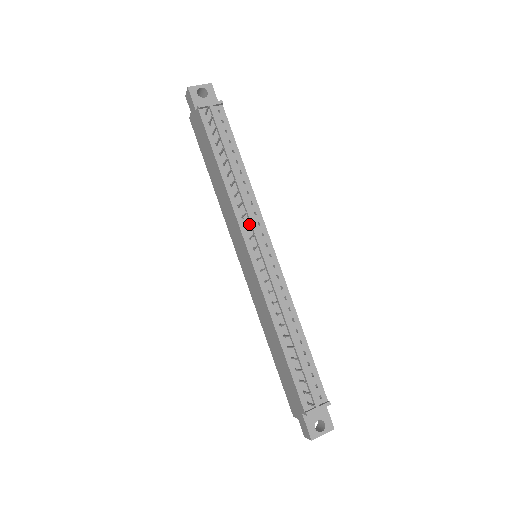
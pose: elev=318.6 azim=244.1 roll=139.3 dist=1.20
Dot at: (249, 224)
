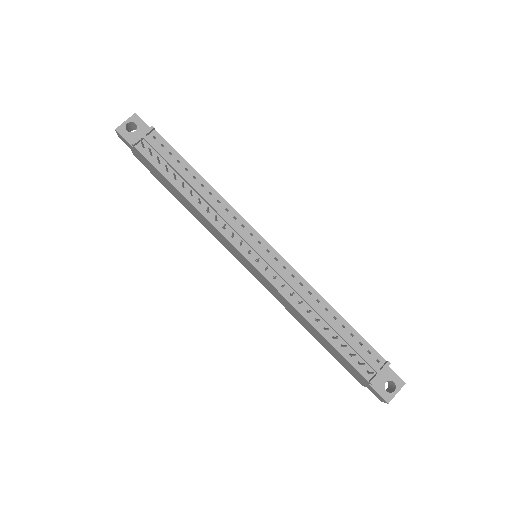
Dot at: (232, 233)
